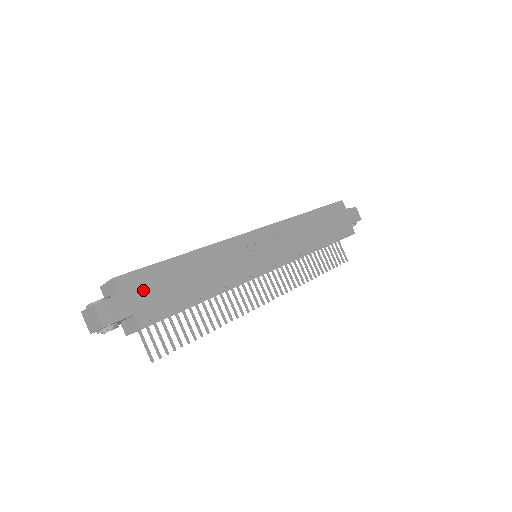
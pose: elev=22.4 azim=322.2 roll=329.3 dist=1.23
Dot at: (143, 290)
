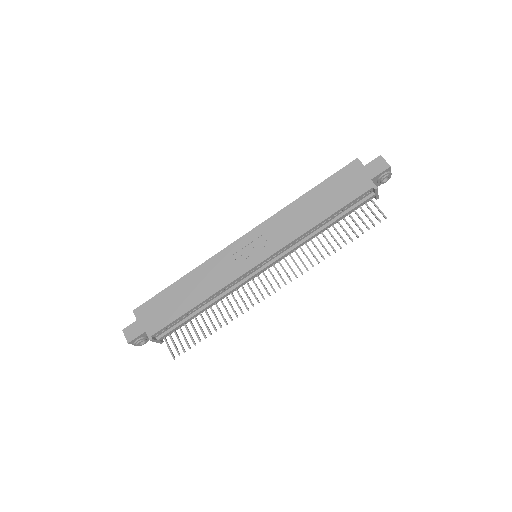
Dot at: (151, 314)
